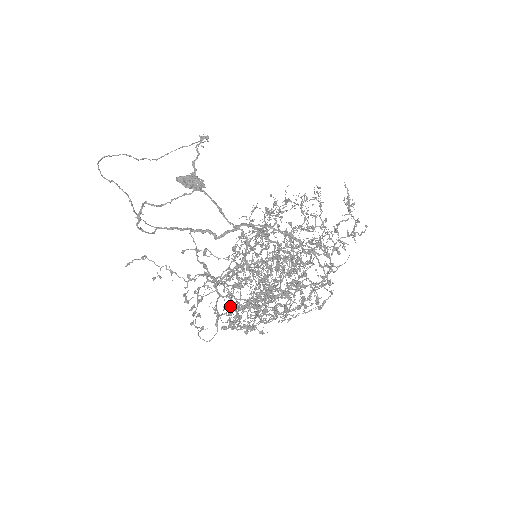
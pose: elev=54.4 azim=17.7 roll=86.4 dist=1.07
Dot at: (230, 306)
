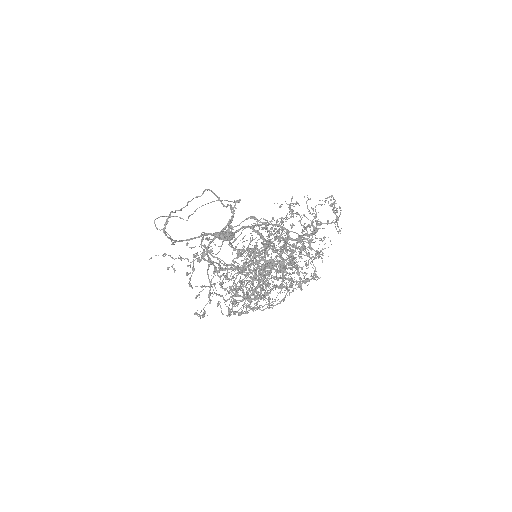
Dot at: occluded
